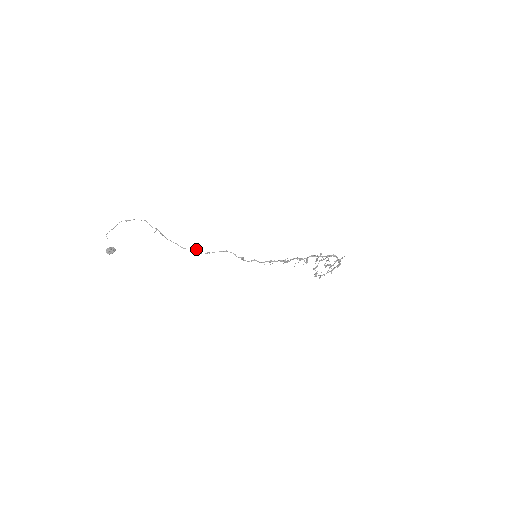
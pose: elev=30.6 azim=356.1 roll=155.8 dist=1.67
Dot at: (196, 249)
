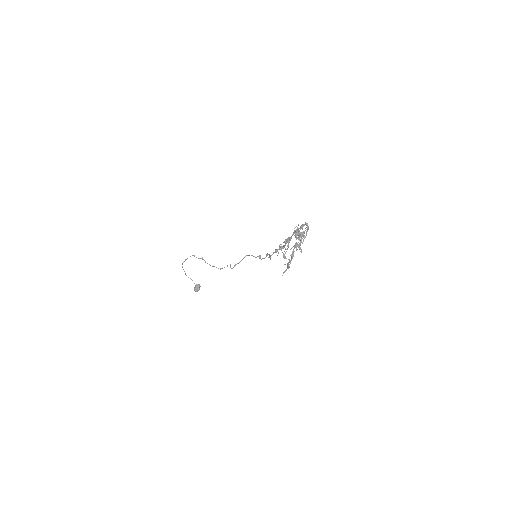
Dot at: occluded
